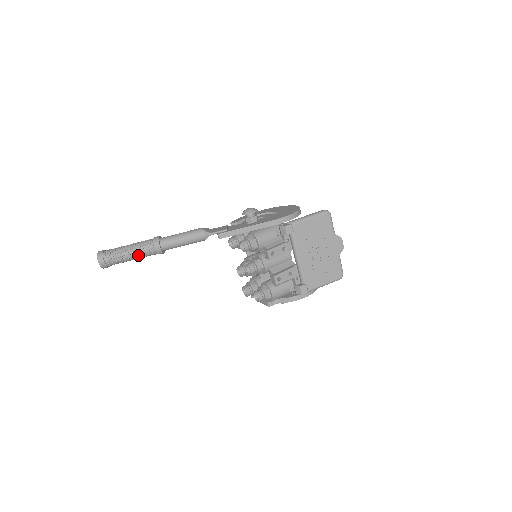
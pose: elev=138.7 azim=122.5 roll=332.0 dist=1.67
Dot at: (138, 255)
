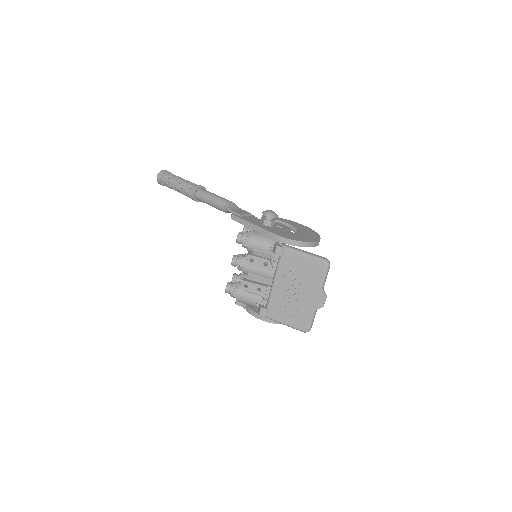
Dot at: (180, 190)
